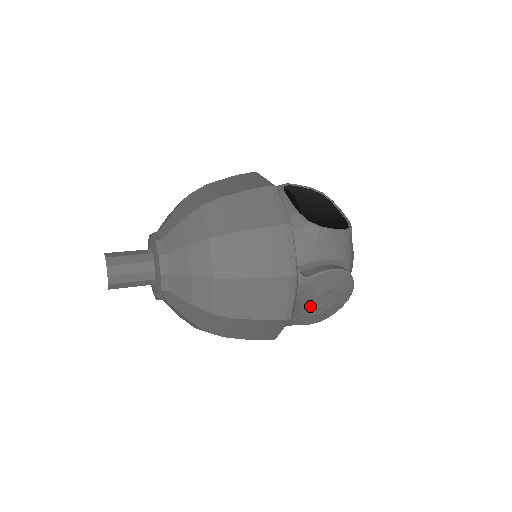
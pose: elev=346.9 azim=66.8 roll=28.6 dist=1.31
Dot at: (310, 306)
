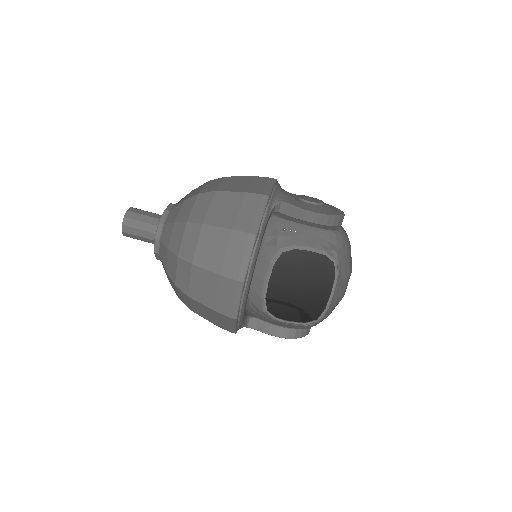
Dot at: occluded
